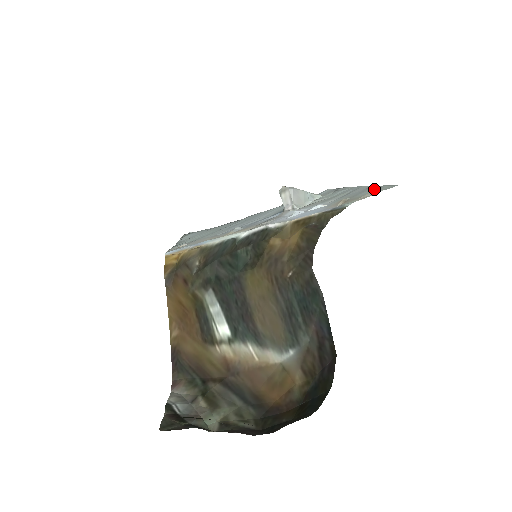
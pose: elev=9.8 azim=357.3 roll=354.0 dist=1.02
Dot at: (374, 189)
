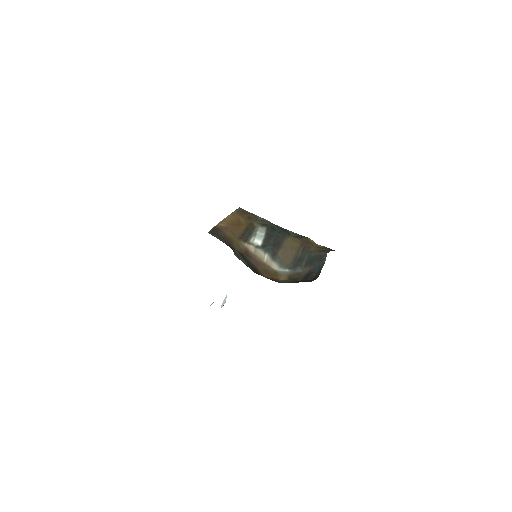
Dot at: occluded
